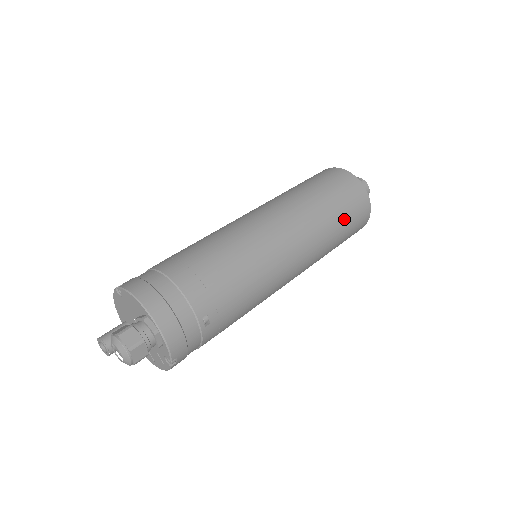
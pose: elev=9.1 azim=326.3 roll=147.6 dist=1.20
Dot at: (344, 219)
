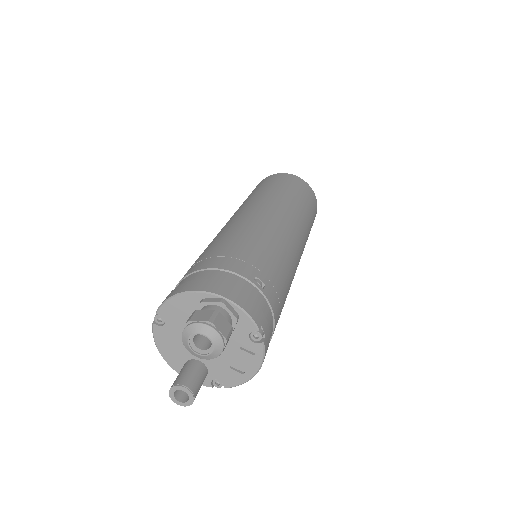
Dot at: (298, 194)
